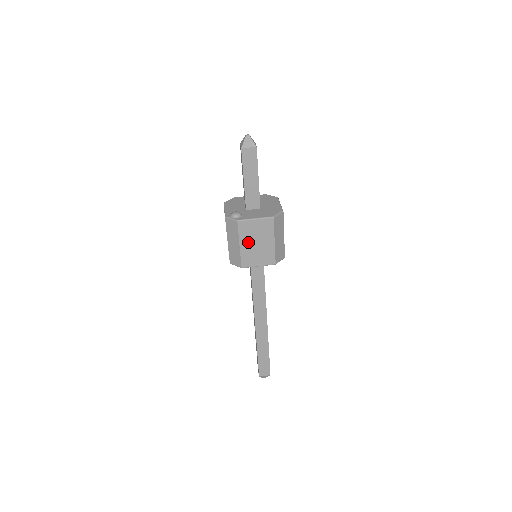
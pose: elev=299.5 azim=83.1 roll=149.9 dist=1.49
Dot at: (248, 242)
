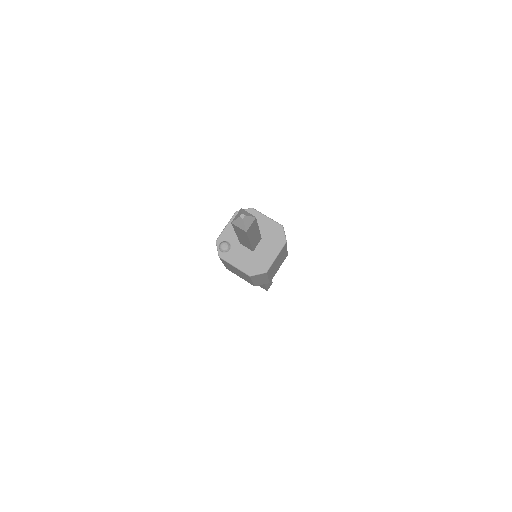
Dot at: (230, 267)
